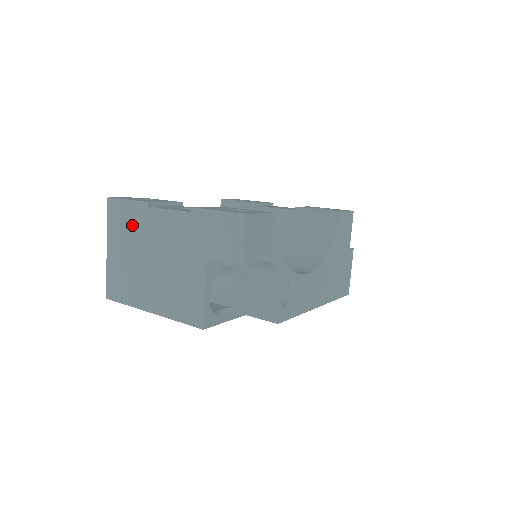
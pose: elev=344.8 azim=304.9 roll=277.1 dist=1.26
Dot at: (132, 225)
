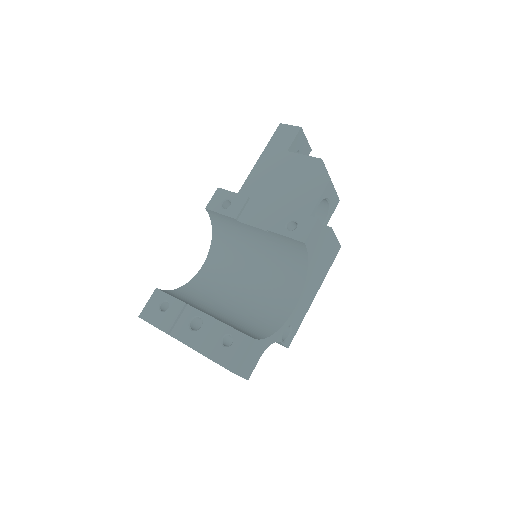
Dot at: occluded
